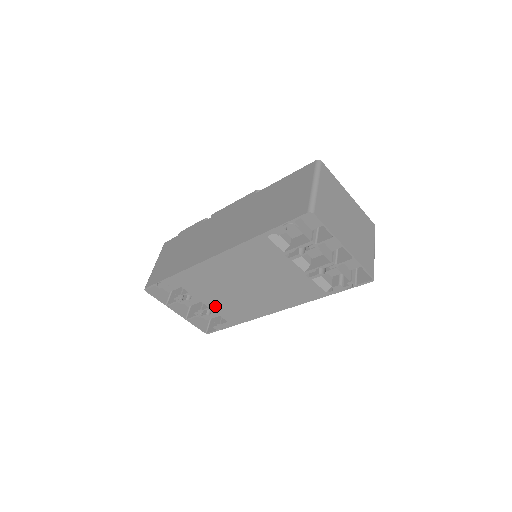
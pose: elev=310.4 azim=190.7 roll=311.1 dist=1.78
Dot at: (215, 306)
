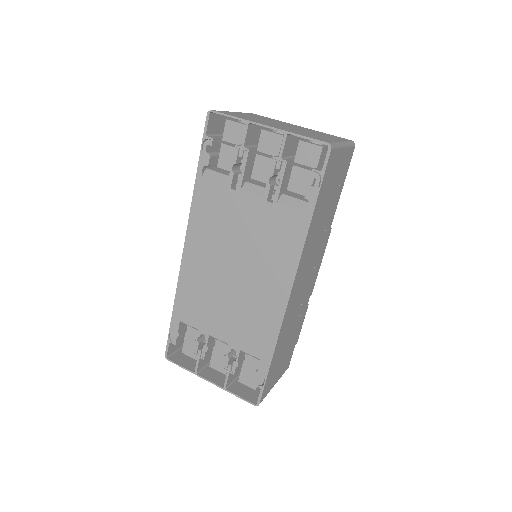
Dot at: (232, 336)
